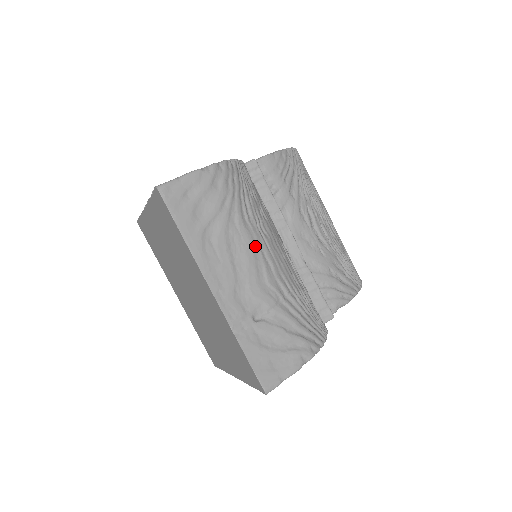
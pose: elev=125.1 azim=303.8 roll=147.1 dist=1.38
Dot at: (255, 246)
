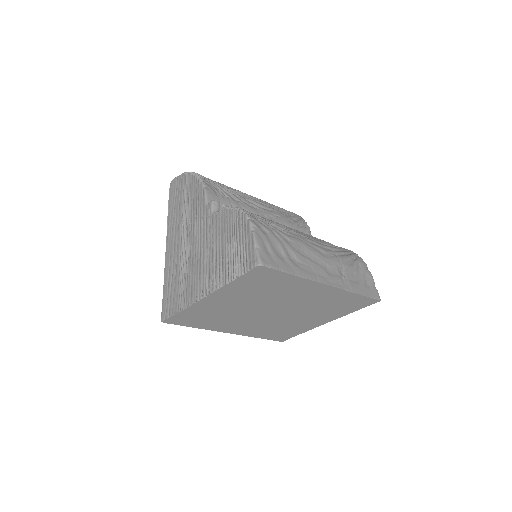
Dot at: (304, 242)
